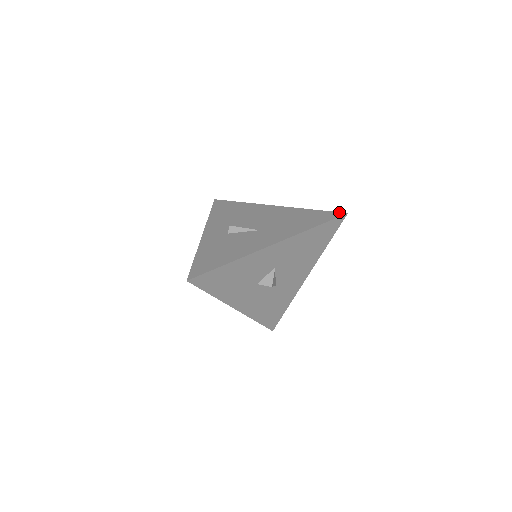
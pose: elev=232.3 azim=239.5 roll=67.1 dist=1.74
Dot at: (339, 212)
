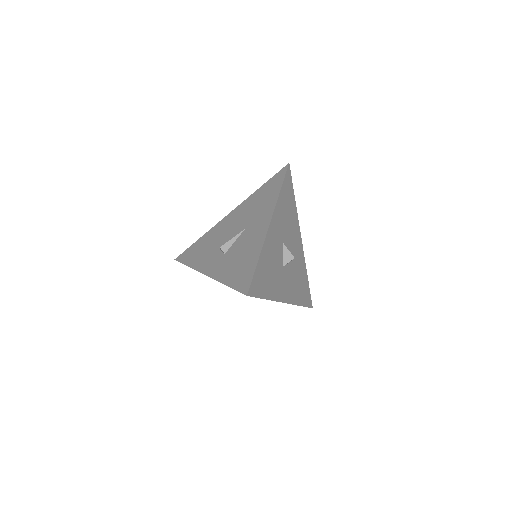
Dot at: (282, 168)
